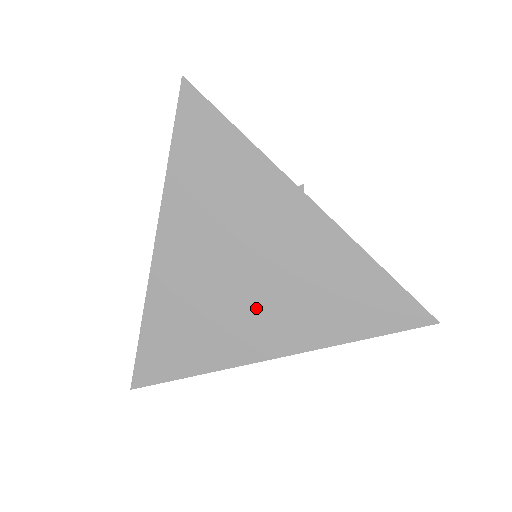
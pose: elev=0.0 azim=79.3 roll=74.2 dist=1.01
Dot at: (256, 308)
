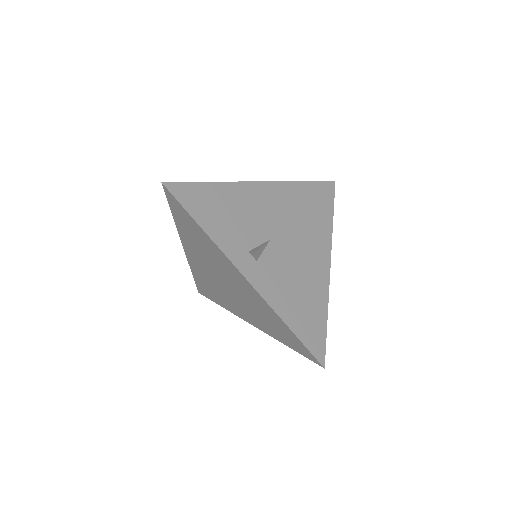
Dot at: (236, 301)
